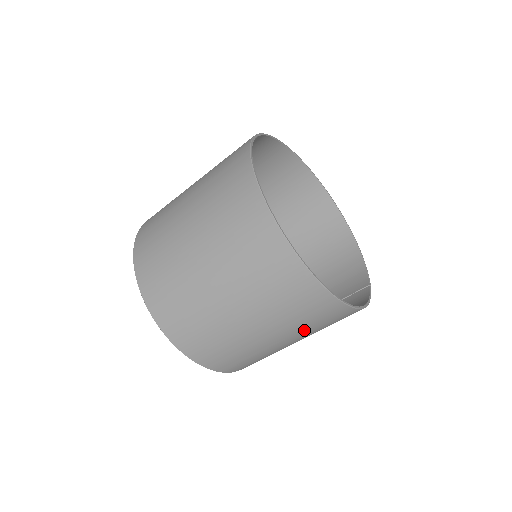
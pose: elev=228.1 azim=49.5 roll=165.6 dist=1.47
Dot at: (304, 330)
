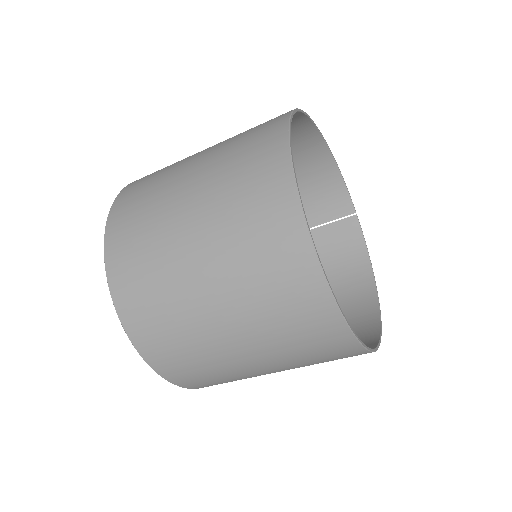
Dot at: occluded
